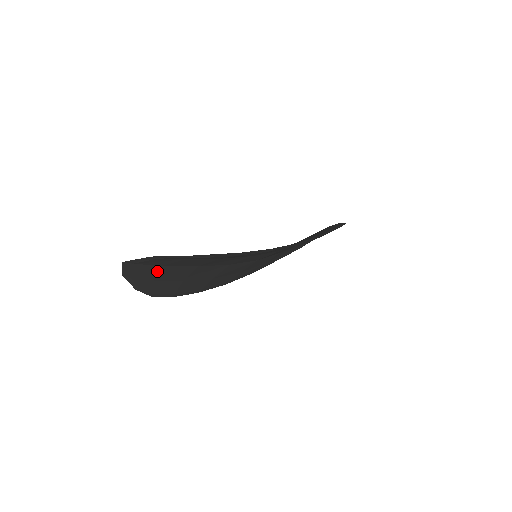
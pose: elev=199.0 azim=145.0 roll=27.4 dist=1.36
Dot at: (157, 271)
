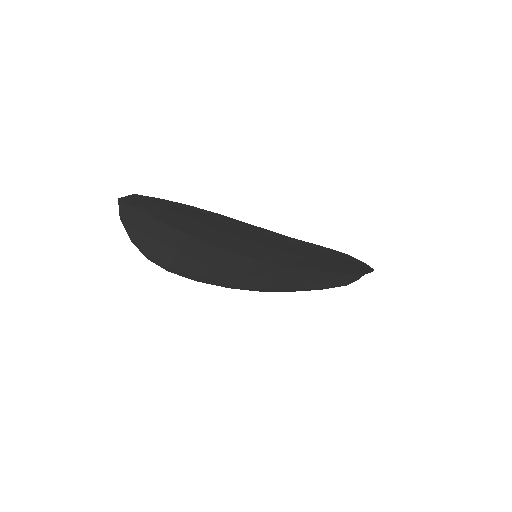
Dot at: (150, 224)
